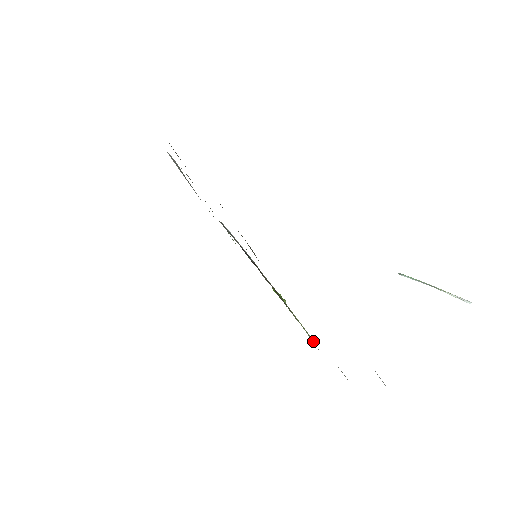
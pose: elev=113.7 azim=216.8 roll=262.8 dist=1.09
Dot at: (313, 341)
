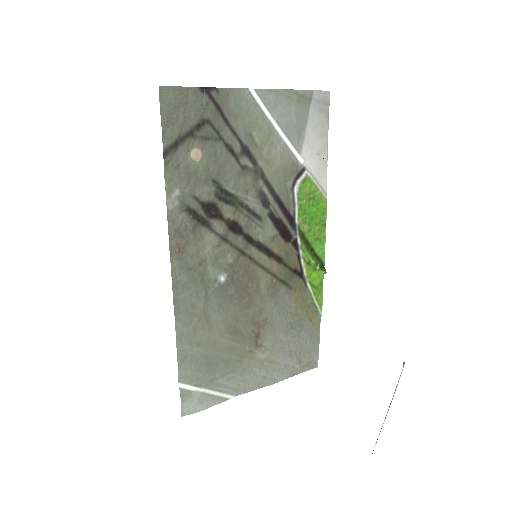
Dot at: (320, 315)
